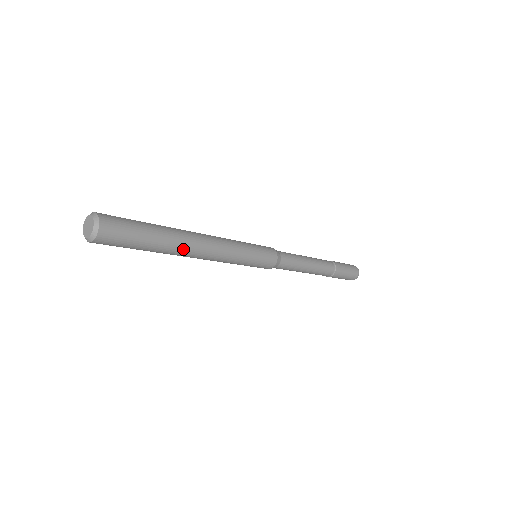
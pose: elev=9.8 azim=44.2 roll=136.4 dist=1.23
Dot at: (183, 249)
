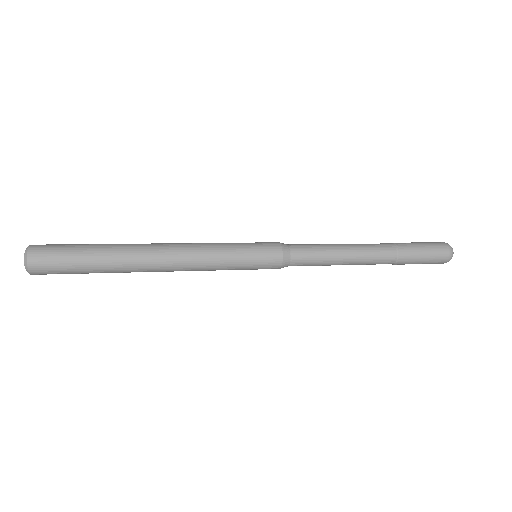
Dot at: (136, 258)
